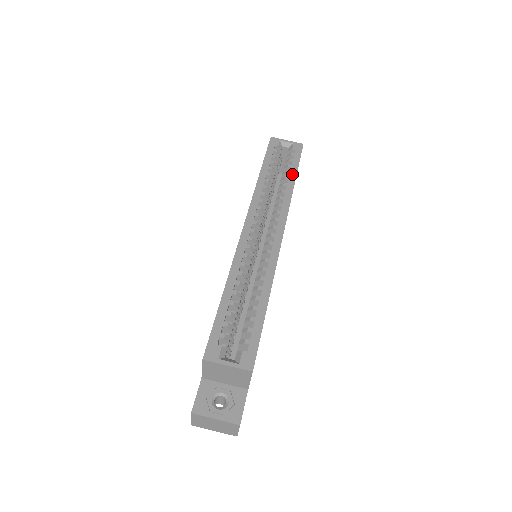
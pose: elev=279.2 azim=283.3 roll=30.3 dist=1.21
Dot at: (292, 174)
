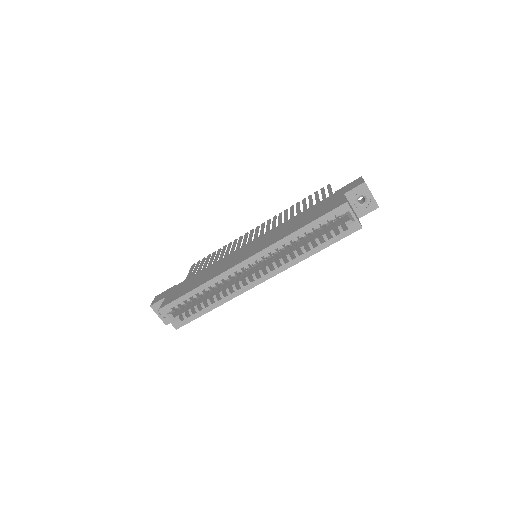
Dot at: (319, 247)
